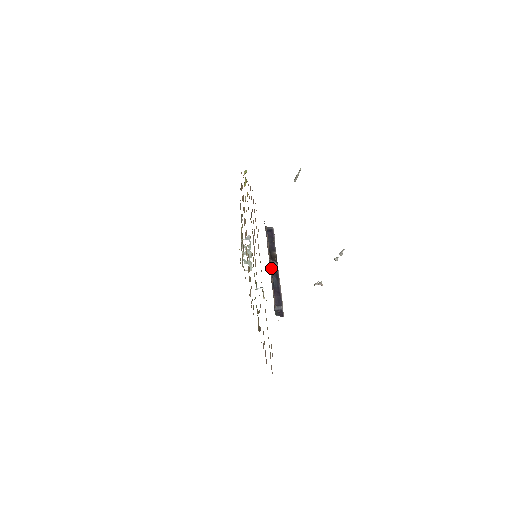
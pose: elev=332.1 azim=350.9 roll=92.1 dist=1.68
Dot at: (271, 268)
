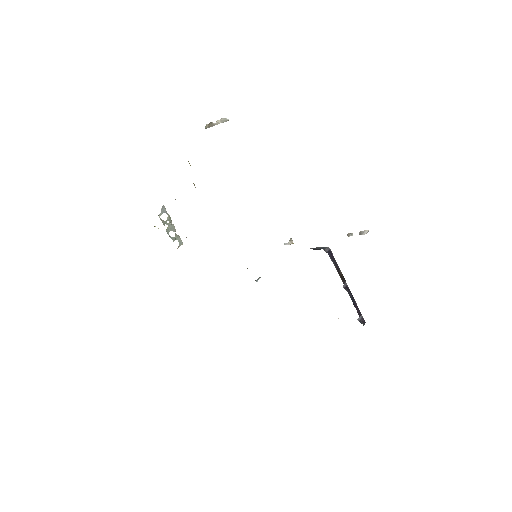
Dot at: (344, 288)
